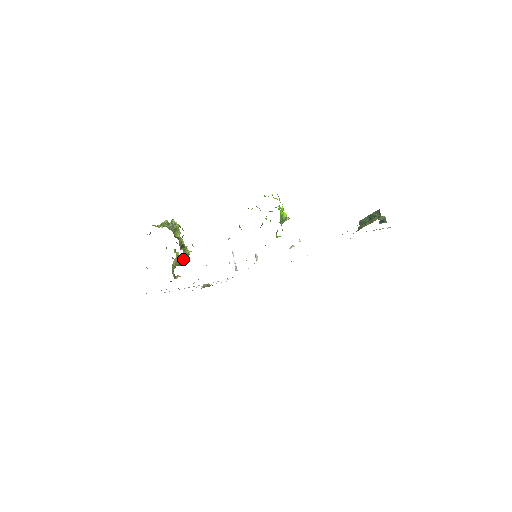
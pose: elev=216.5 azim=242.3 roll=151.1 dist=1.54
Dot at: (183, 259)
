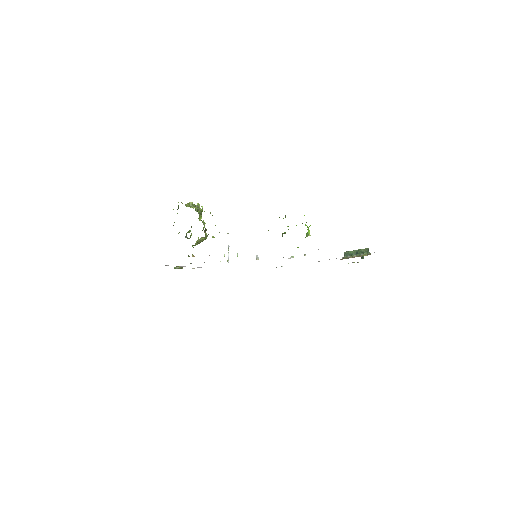
Dot at: (201, 241)
